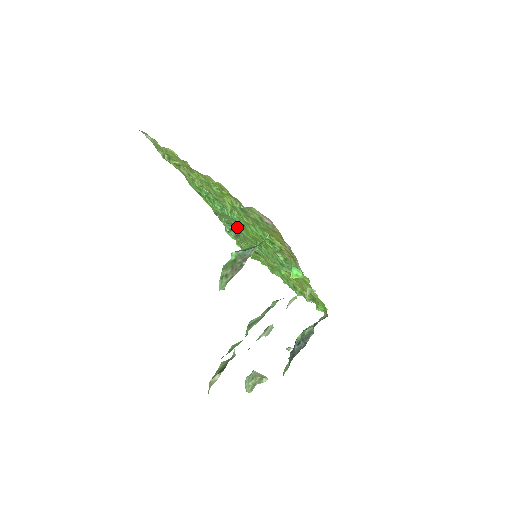
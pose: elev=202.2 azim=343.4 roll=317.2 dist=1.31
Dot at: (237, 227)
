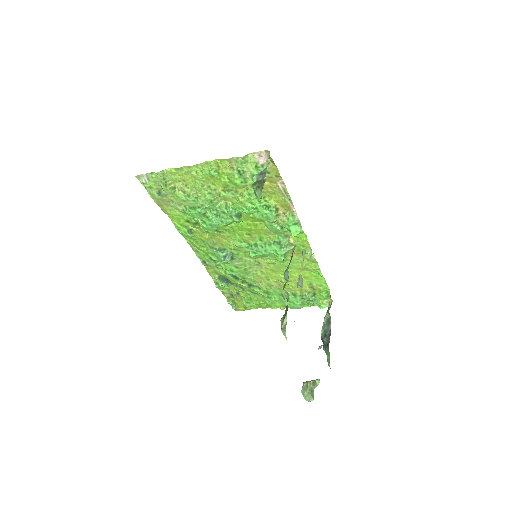
Dot at: (230, 245)
